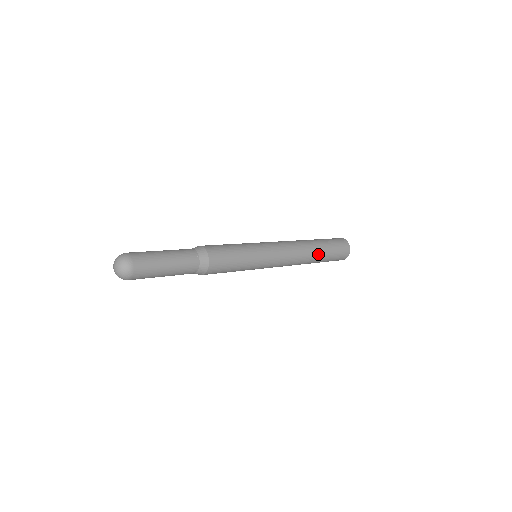
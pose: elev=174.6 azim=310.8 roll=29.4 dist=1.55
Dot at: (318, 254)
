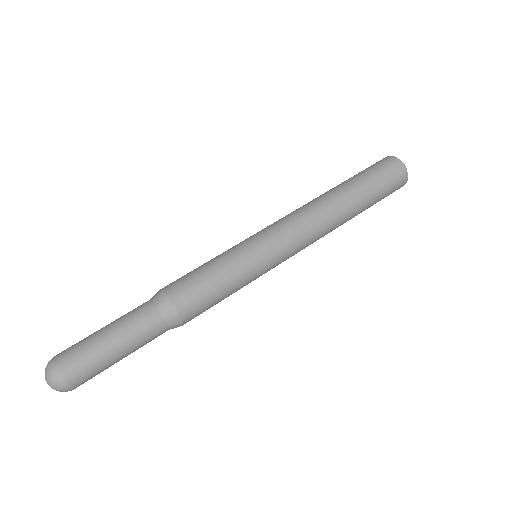
Dot at: occluded
